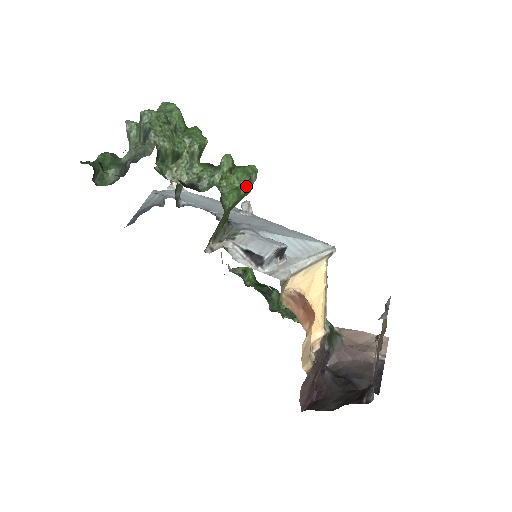
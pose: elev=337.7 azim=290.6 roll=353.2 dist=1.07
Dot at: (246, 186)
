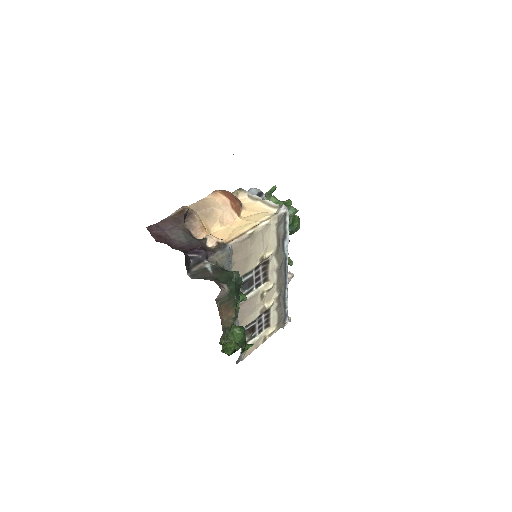
Dot at: (283, 202)
